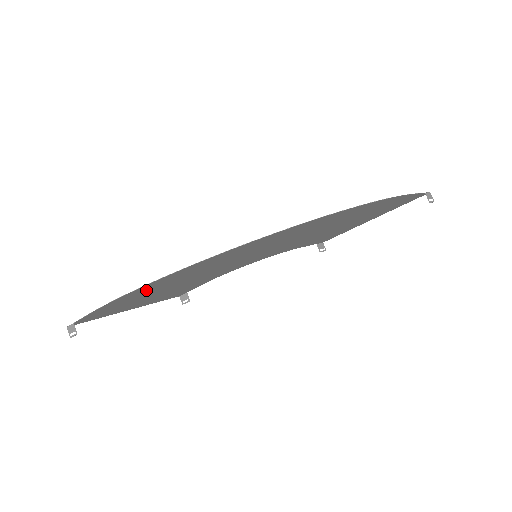
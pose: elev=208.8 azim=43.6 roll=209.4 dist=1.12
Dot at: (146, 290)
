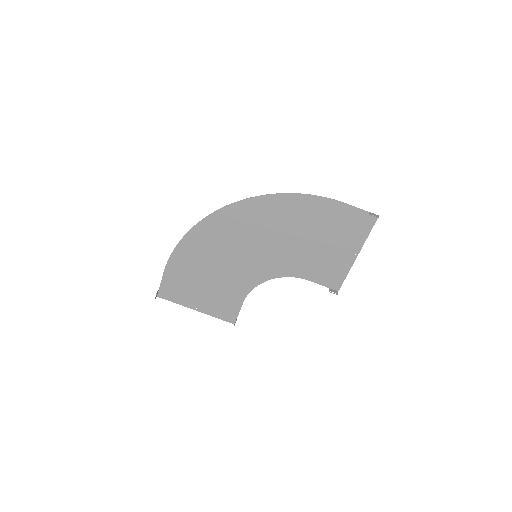
Dot at: (187, 256)
